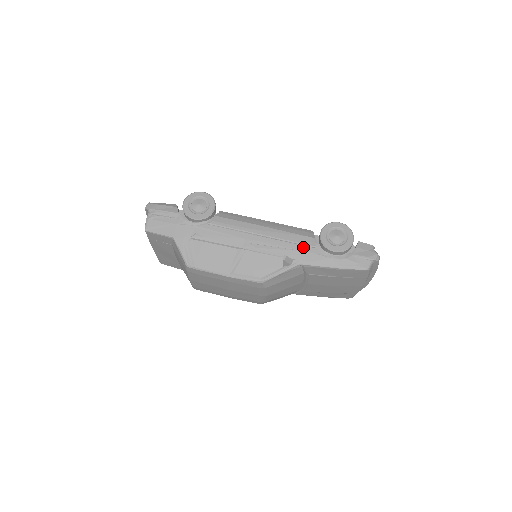
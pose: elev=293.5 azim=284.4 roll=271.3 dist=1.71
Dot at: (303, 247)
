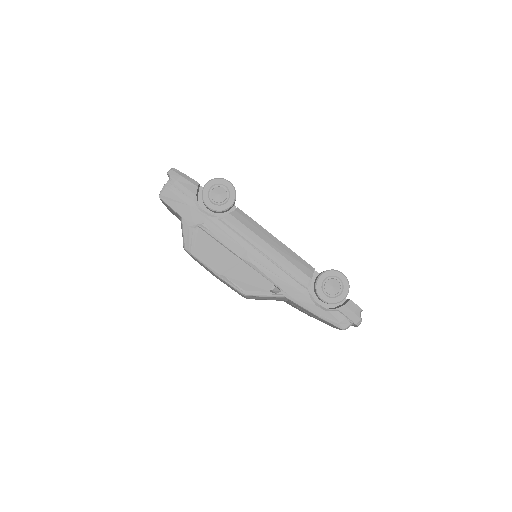
Dot at: (296, 283)
